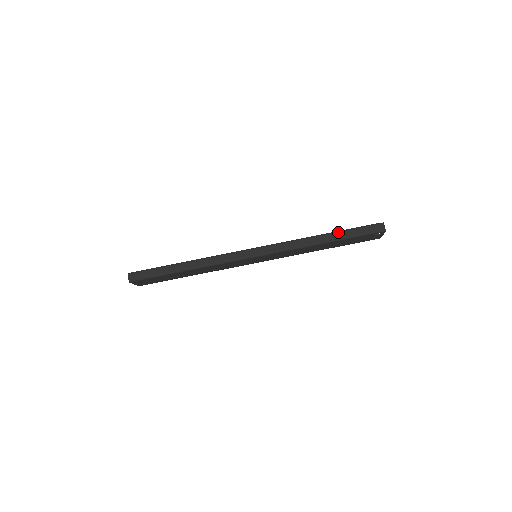
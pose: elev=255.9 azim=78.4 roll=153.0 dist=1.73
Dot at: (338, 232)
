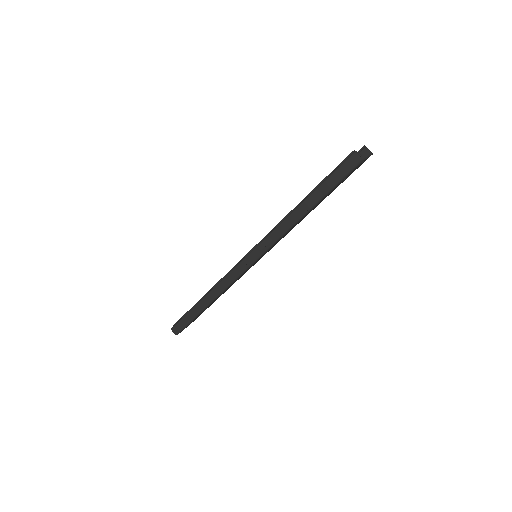
Dot at: (311, 194)
